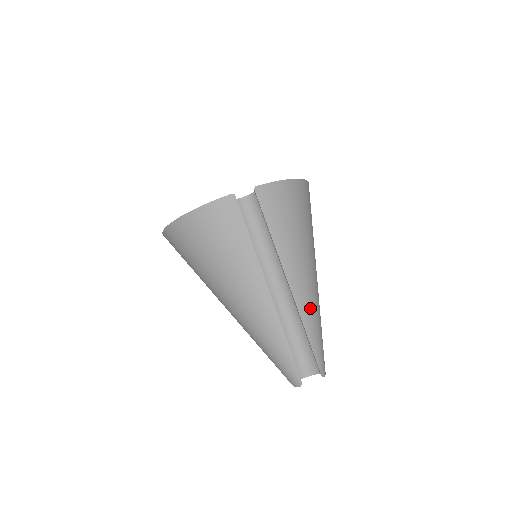
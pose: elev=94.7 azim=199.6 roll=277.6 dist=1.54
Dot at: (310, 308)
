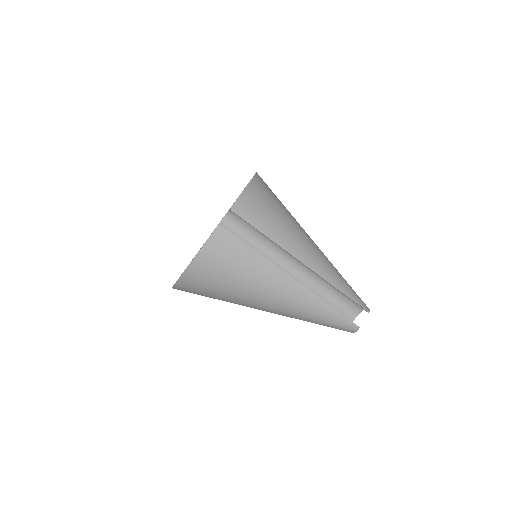
Dot at: (329, 270)
